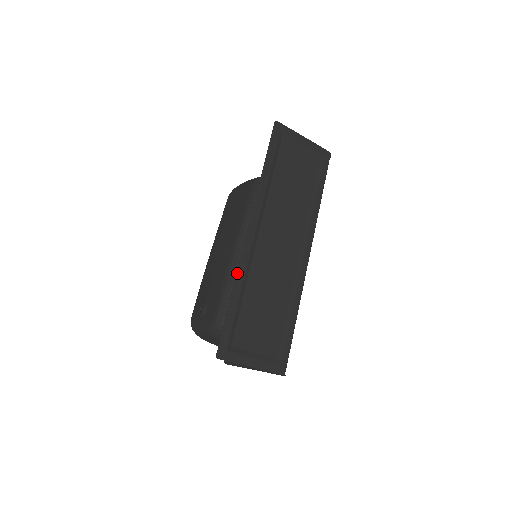
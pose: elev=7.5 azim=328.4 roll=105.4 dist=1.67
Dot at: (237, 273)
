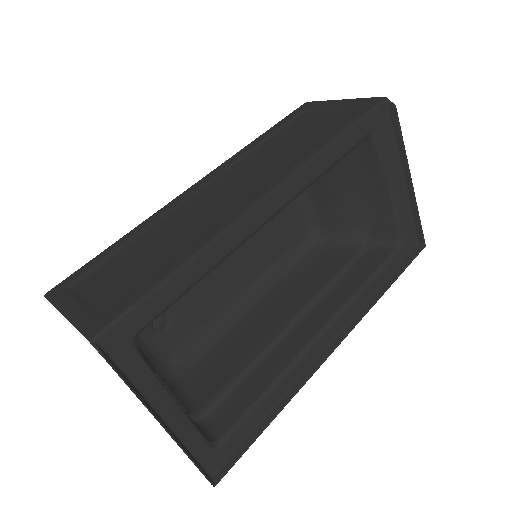
Dot at: (147, 219)
